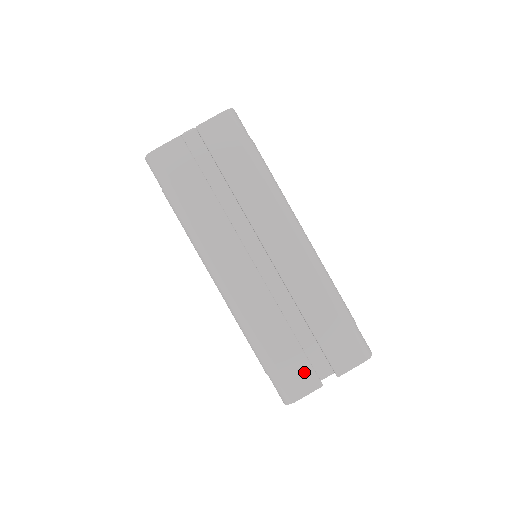
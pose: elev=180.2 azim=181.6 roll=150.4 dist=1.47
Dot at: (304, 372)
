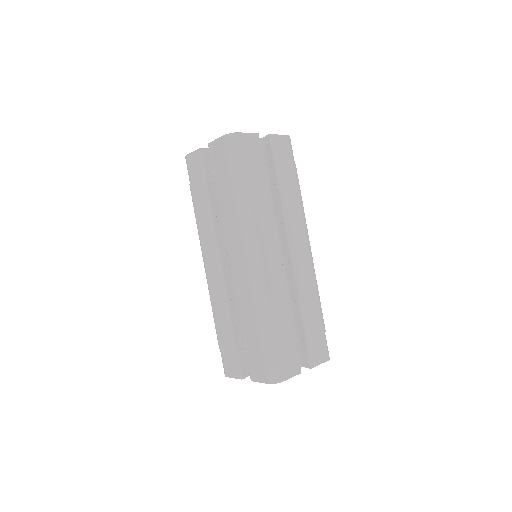
Dot at: (293, 357)
